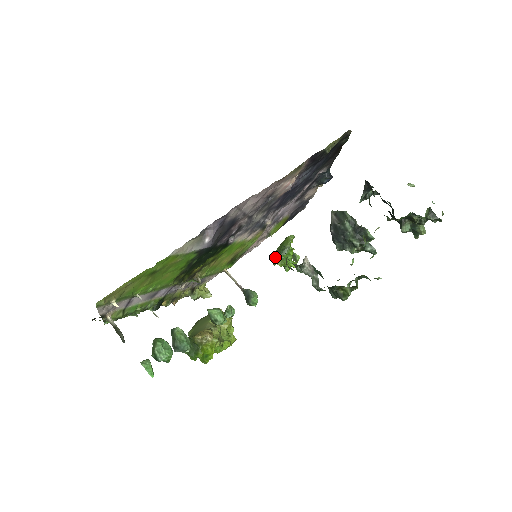
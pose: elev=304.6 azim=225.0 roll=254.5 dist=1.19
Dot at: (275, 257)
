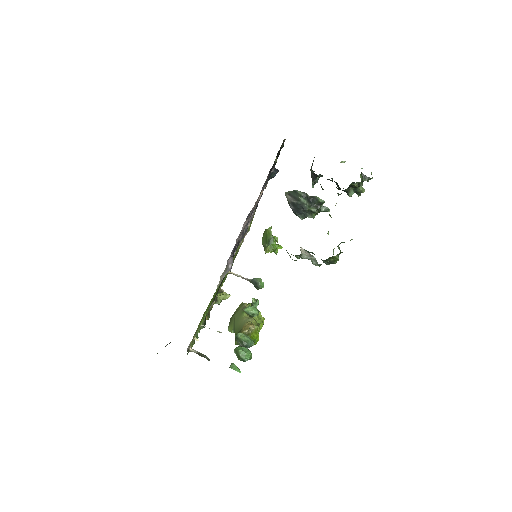
Dot at: (264, 248)
